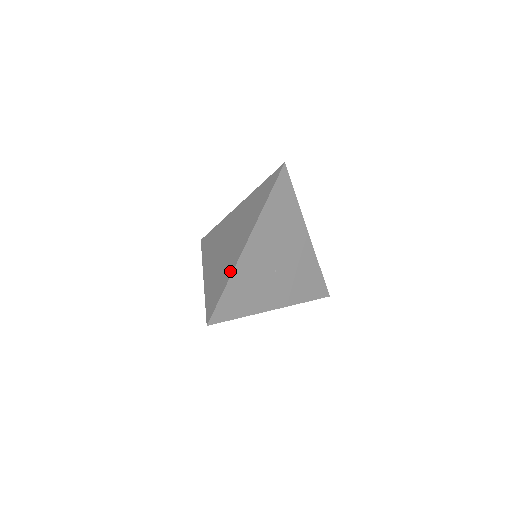
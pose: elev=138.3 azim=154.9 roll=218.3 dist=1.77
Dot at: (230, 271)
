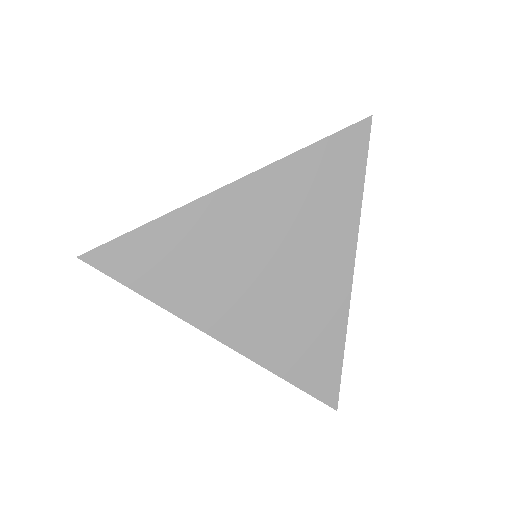
Dot at: (339, 323)
